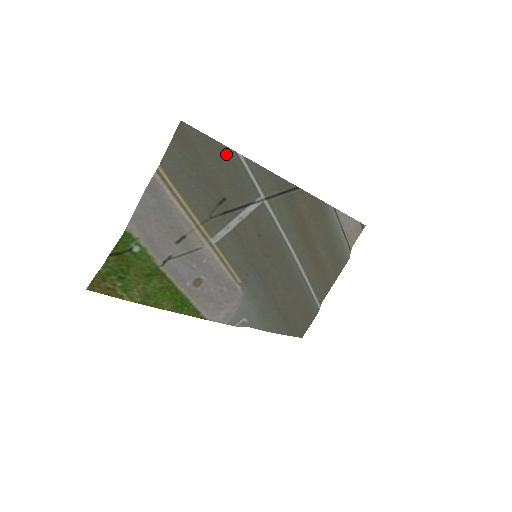
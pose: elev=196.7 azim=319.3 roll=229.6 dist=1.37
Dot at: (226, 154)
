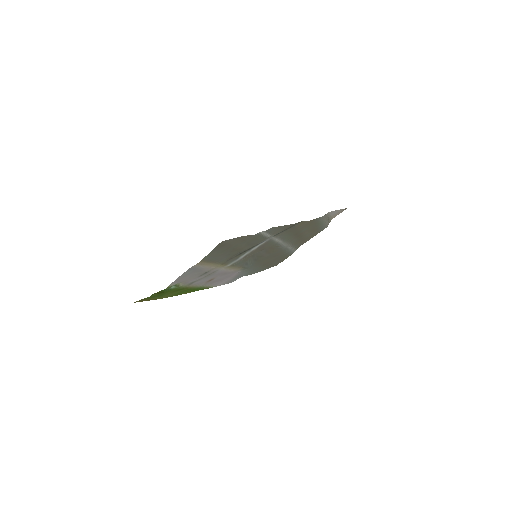
Dot at: (251, 237)
